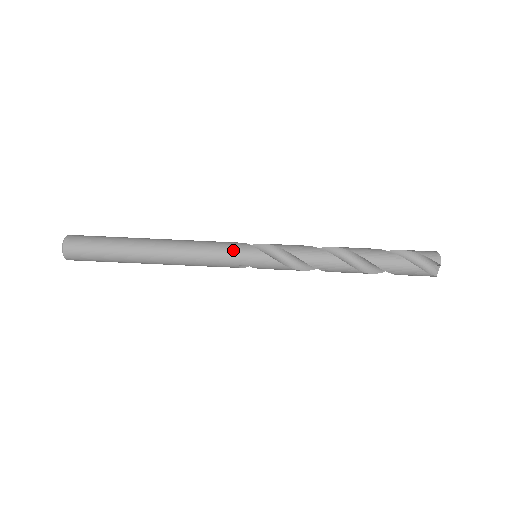
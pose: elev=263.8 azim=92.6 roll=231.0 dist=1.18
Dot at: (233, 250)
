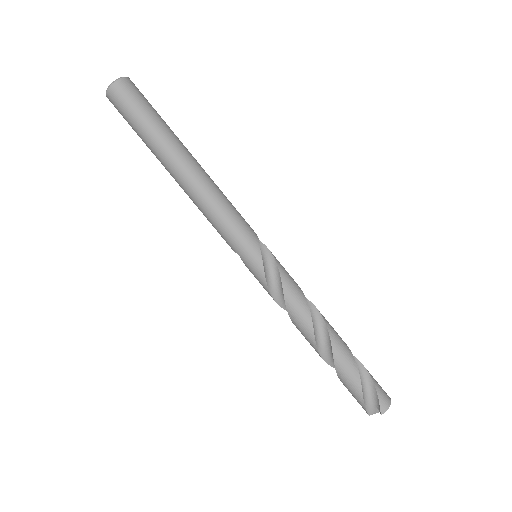
Dot at: (242, 235)
